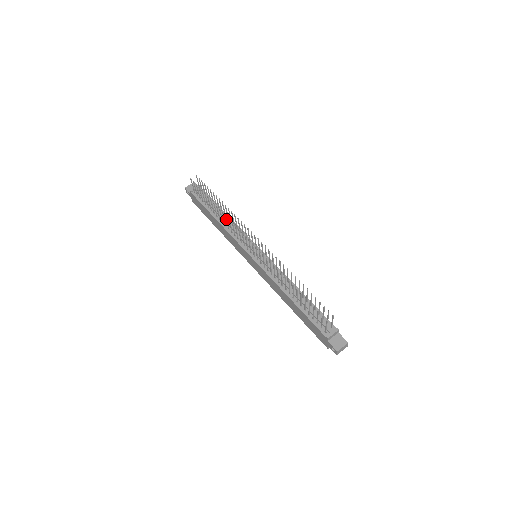
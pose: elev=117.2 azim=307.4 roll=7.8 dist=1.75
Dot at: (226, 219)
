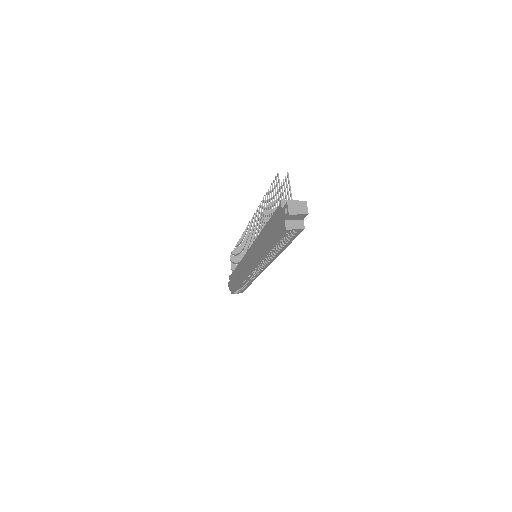
Dot at: occluded
